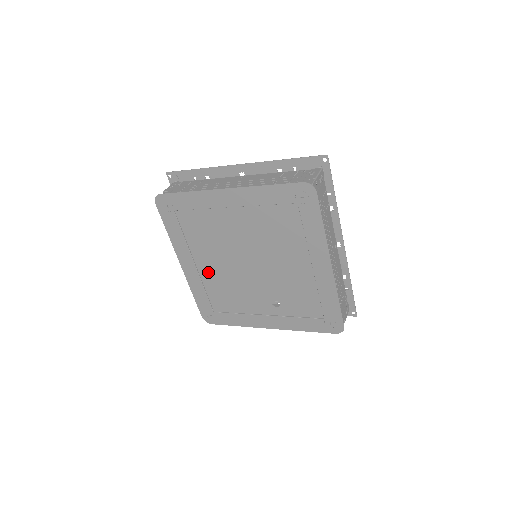
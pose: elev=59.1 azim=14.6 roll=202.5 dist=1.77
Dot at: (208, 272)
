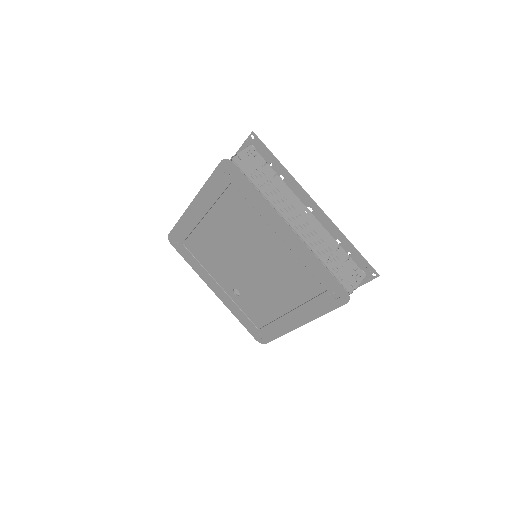
Dot at: (209, 229)
